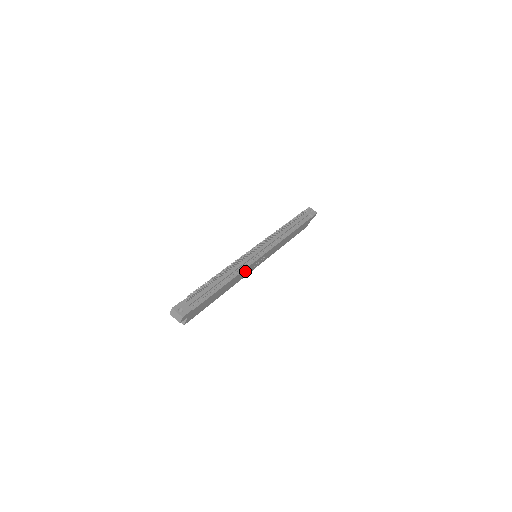
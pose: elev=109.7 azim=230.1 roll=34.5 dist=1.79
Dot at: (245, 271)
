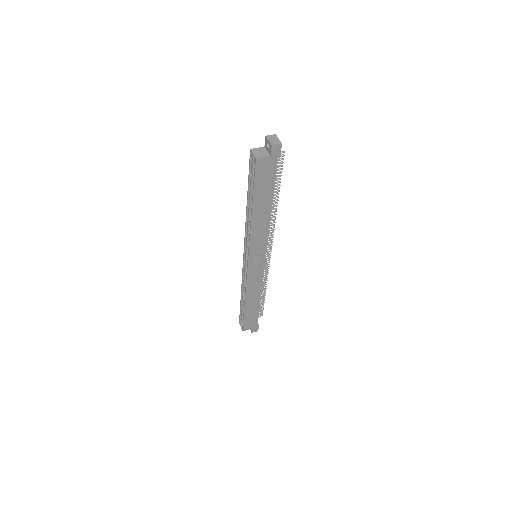
Dot at: (262, 238)
